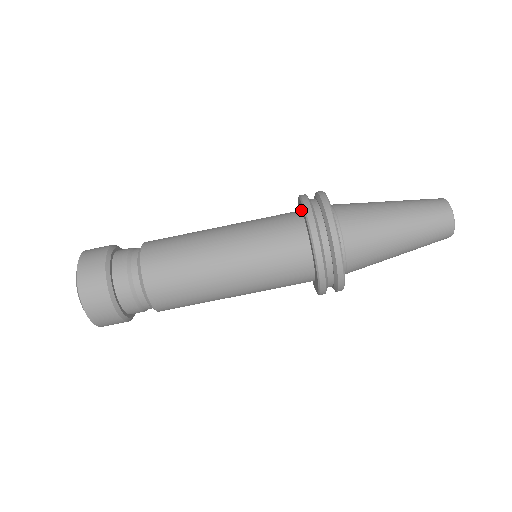
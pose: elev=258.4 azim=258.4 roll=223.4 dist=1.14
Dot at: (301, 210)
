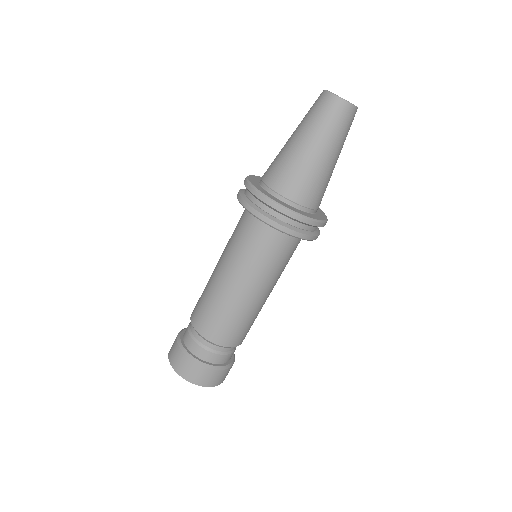
Dot at: occluded
